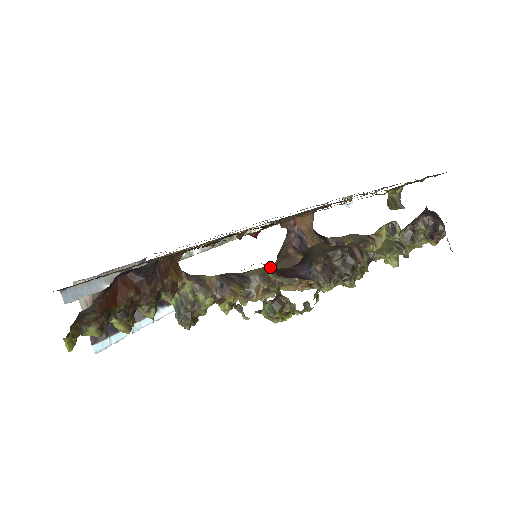
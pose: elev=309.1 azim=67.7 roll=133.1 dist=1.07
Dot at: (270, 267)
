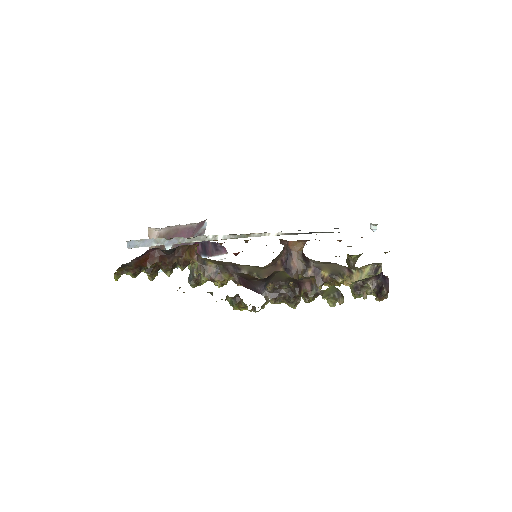
Dot at: (239, 277)
